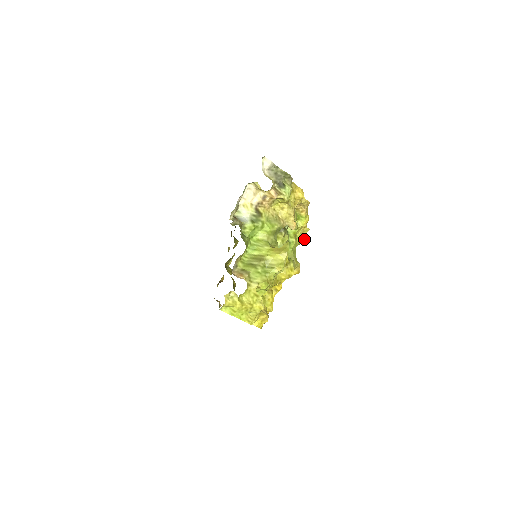
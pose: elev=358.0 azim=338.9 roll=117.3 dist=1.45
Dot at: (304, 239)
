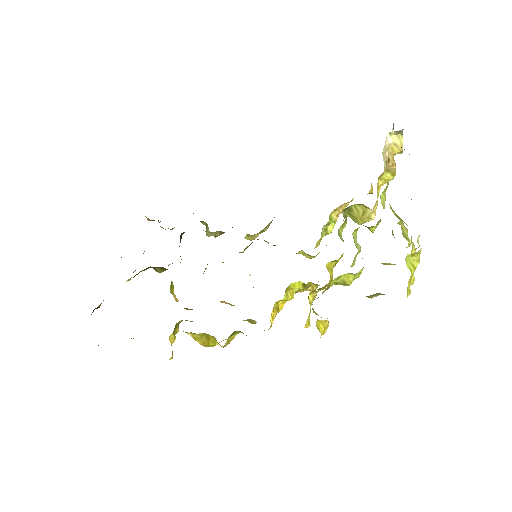
Dot at: occluded
